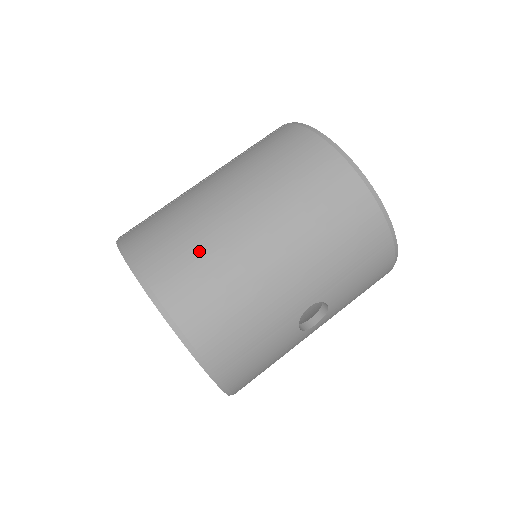
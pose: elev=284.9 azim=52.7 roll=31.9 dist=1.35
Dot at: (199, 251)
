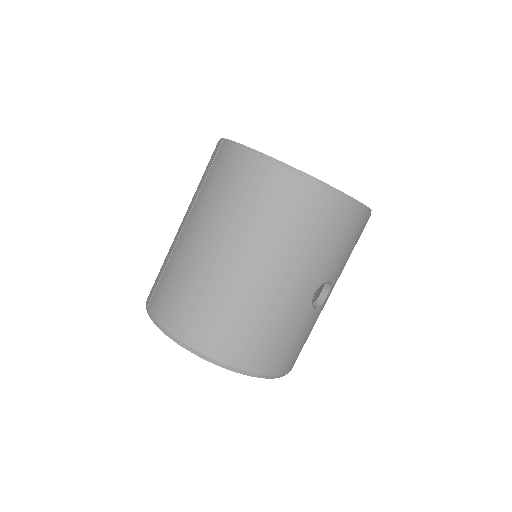
Dot at: (209, 303)
